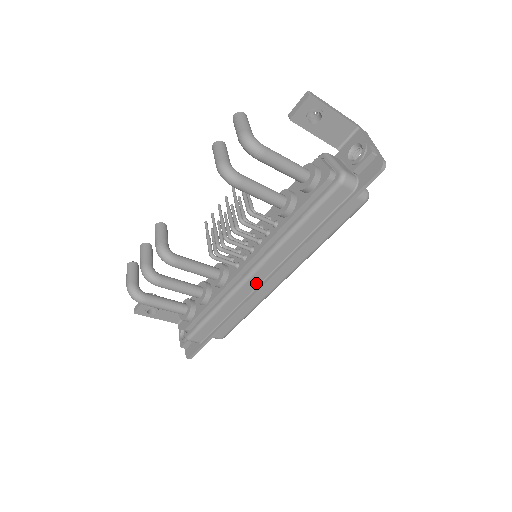
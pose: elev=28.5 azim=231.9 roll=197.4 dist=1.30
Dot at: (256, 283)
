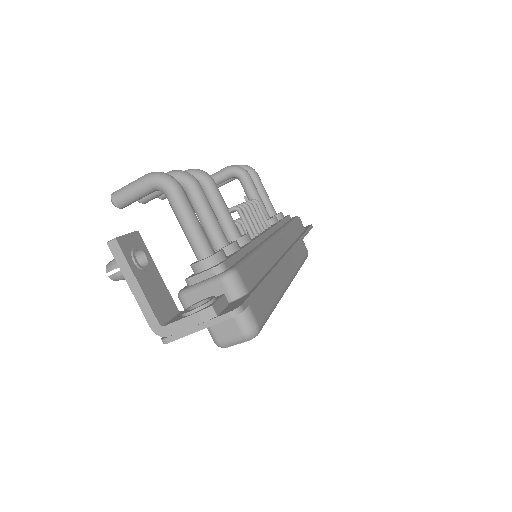
Dot at: (280, 250)
